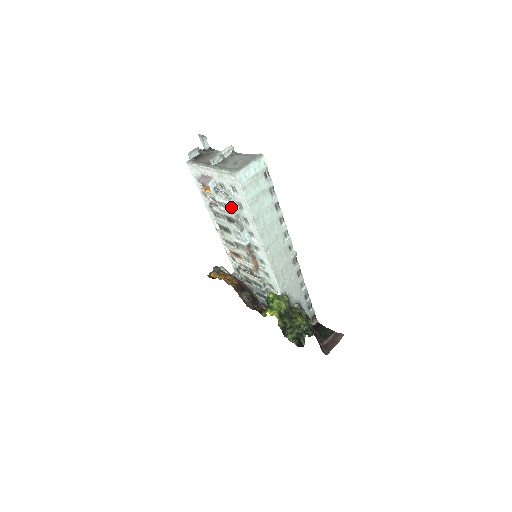
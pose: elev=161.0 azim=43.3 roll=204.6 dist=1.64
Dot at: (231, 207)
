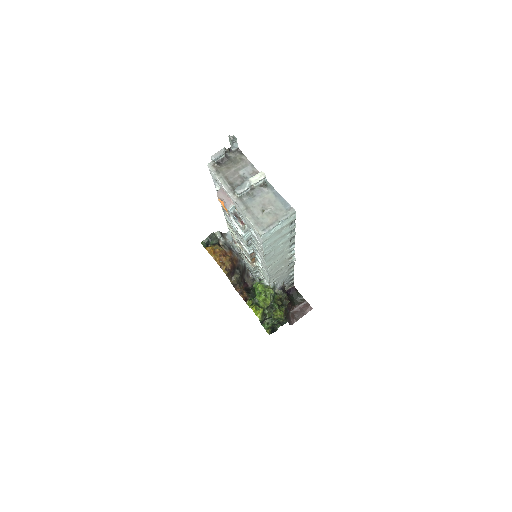
Dot at: (245, 236)
